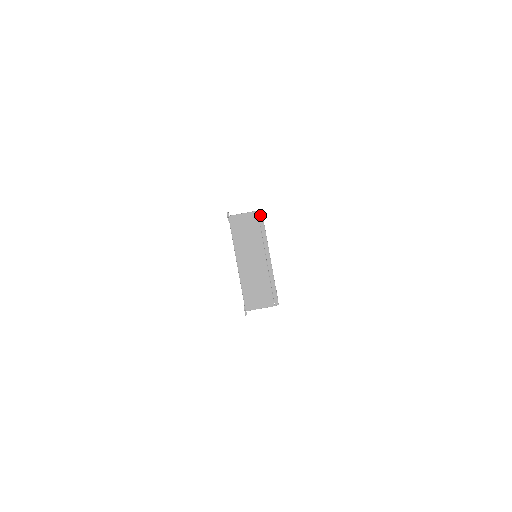
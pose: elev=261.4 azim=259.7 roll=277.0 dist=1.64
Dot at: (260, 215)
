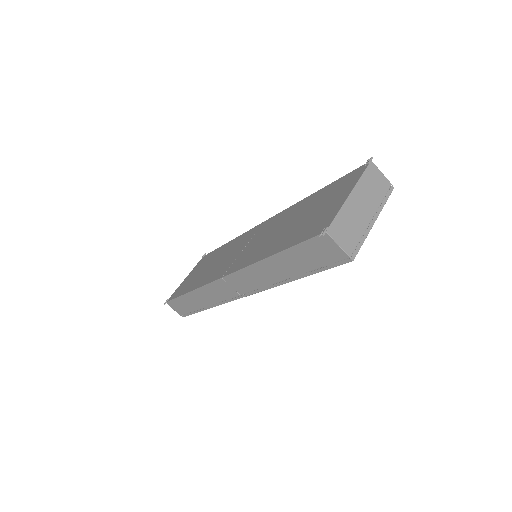
Dot at: (391, 189)
